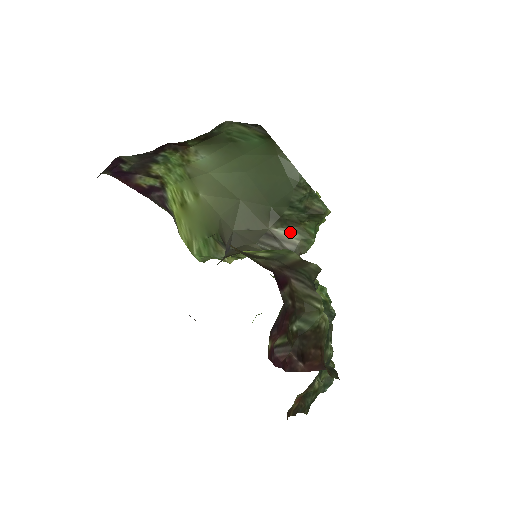
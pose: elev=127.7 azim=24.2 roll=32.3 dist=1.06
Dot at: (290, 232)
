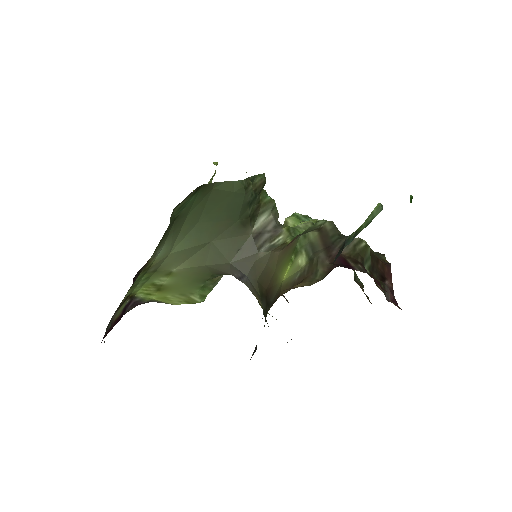
Dot at: (262, 217)
